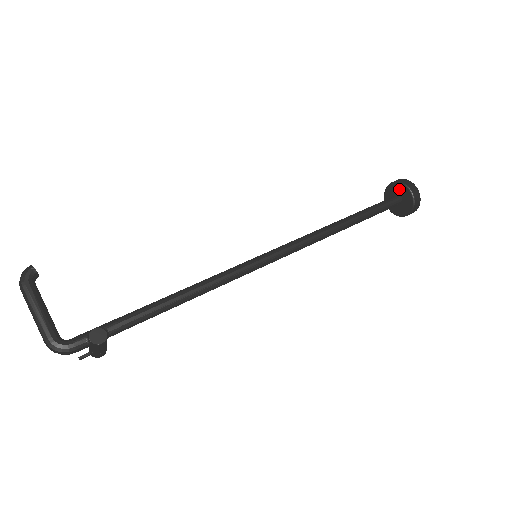
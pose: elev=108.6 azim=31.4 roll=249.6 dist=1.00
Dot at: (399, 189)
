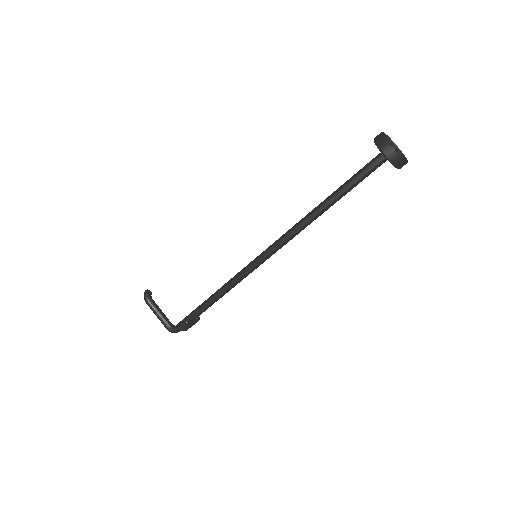
Dot at: occluded
